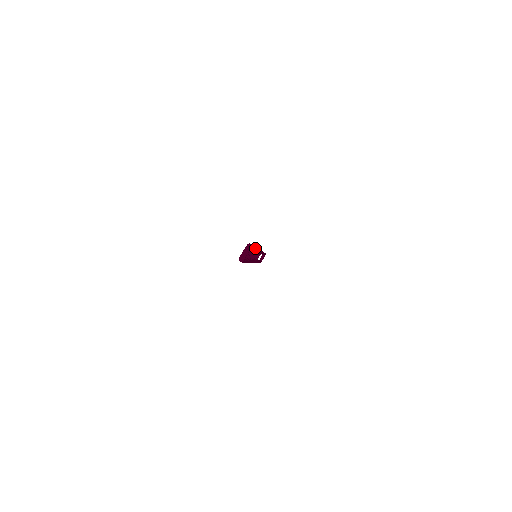
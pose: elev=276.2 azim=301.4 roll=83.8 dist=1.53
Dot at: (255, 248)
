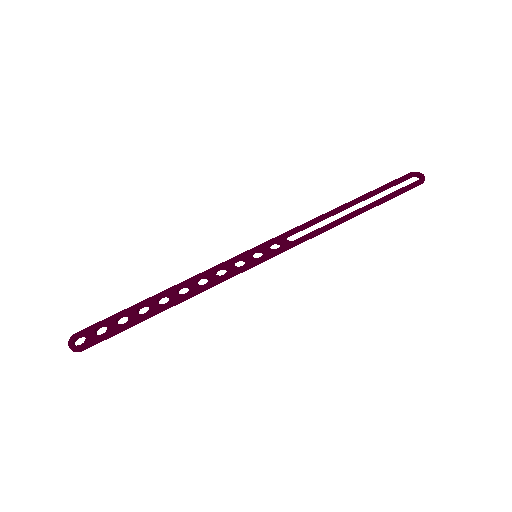
Dot at: (138, 323)
